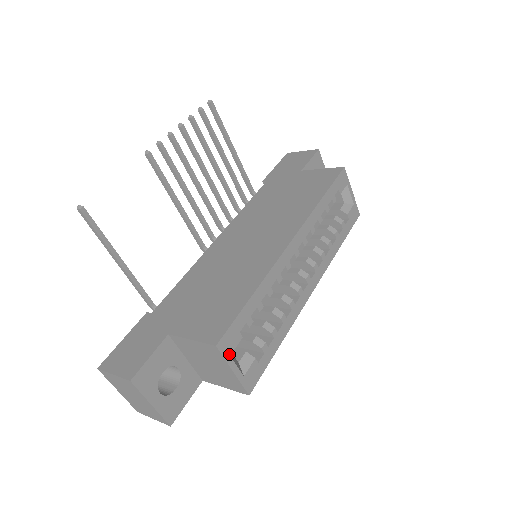
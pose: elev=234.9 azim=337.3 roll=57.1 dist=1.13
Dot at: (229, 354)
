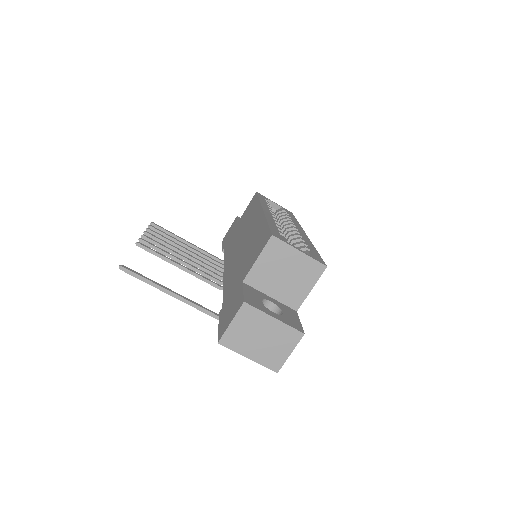
Dot at: (286, 242)
